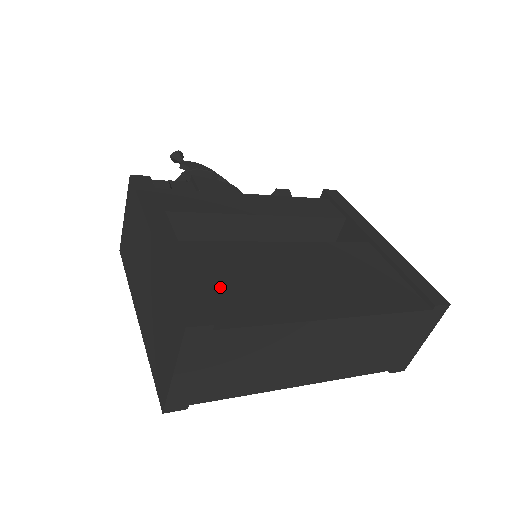
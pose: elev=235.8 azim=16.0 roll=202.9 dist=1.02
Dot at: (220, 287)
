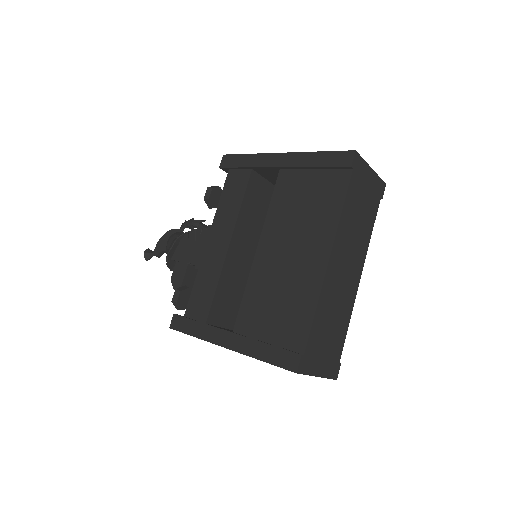
Dot at: (277, 327)
